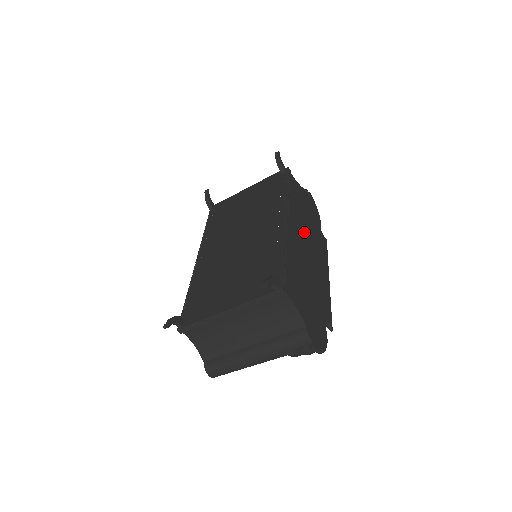
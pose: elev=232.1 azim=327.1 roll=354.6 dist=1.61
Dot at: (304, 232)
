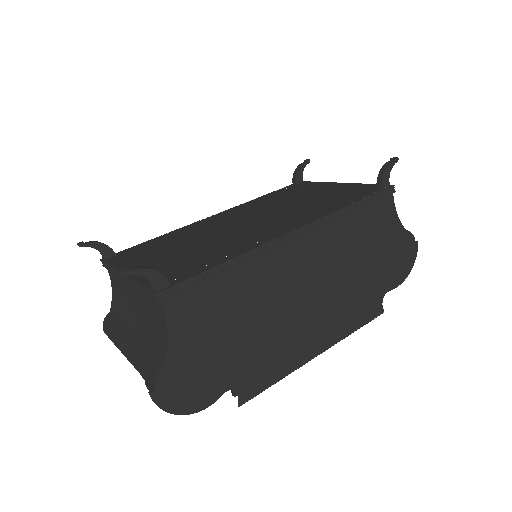
Dot at: (327, 272)
